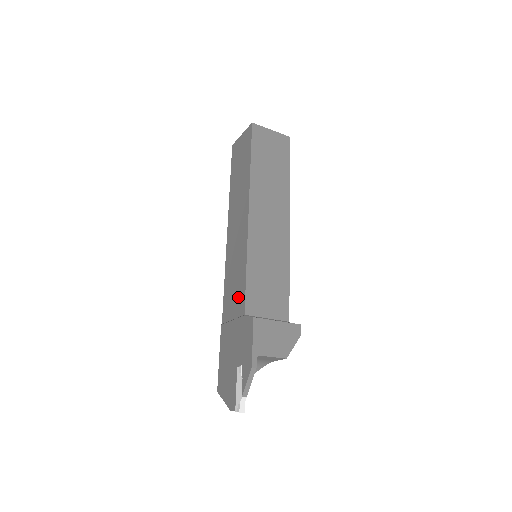
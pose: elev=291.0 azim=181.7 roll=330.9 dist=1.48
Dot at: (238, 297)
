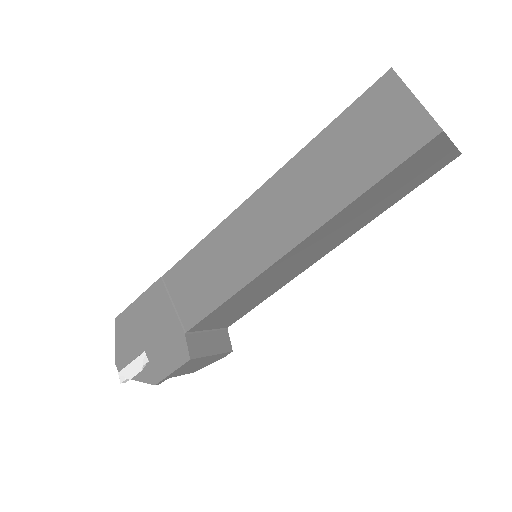
Dot at: (196, 302)
